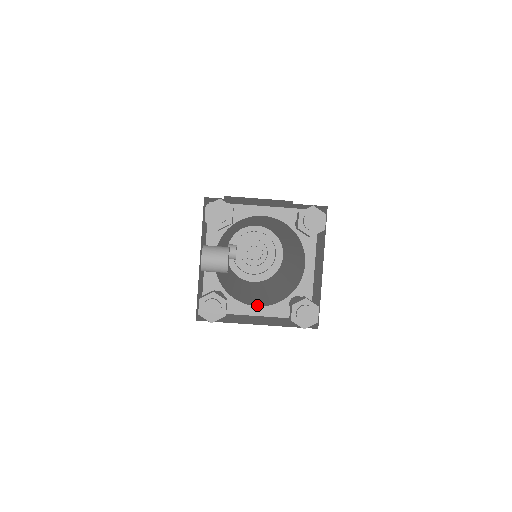
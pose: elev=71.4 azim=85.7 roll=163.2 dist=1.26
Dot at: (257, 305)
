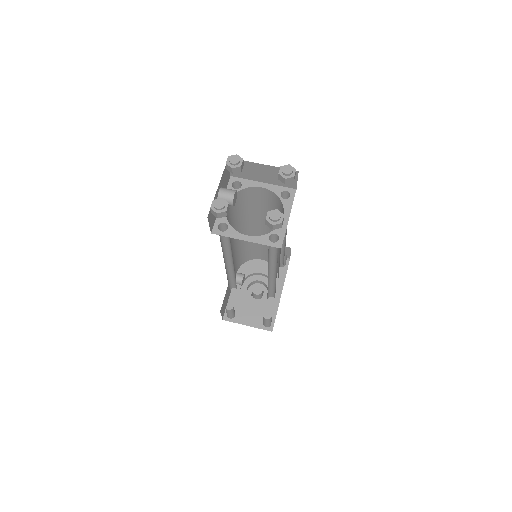
Dot at: (248, 237)
